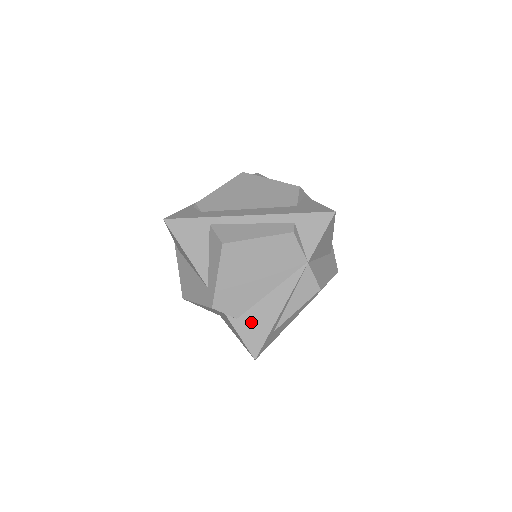
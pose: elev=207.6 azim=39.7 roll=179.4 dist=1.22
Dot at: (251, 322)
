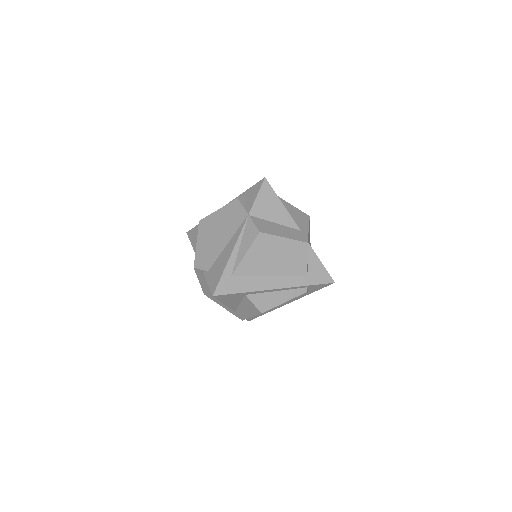
Dot at: (215, 270)
